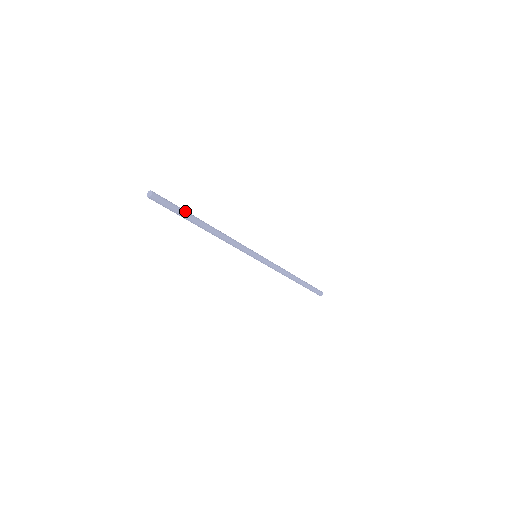
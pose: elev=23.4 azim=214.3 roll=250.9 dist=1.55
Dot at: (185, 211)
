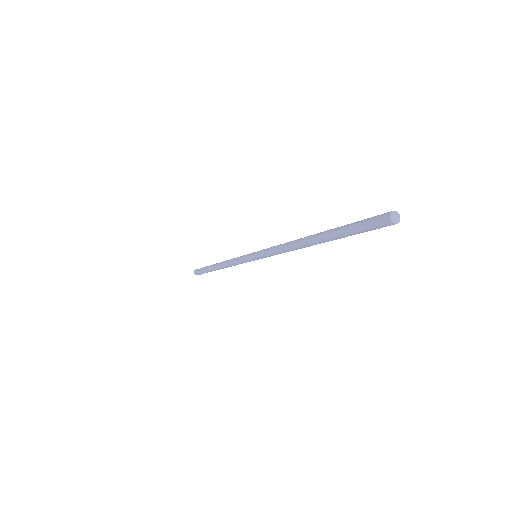
Dot at: occluded
